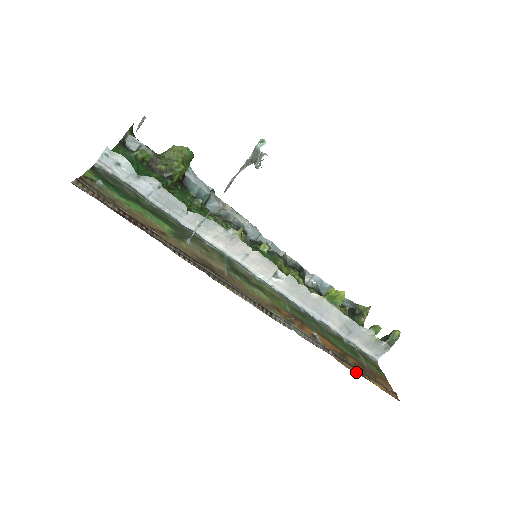
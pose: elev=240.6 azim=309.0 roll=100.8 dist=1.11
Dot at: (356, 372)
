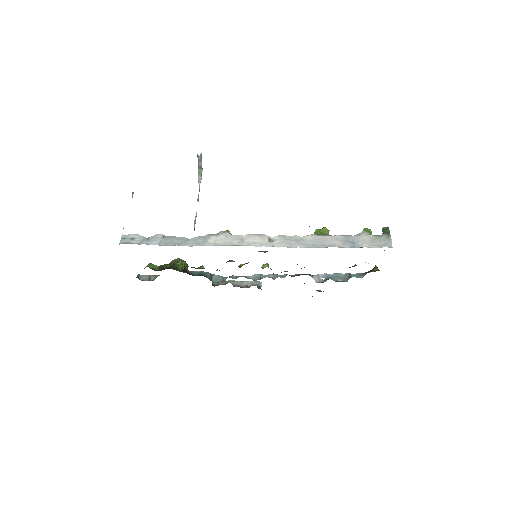
Dot at: occluded
